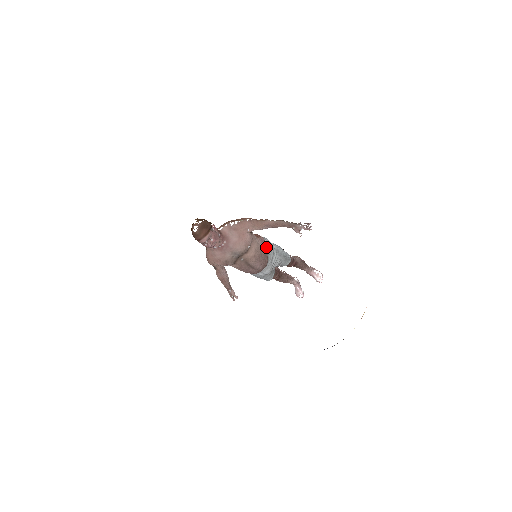
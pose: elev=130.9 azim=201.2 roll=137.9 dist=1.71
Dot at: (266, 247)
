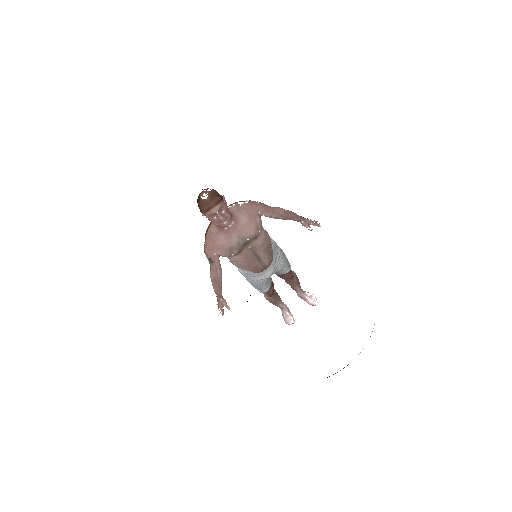
Dot at: (271, 243)
